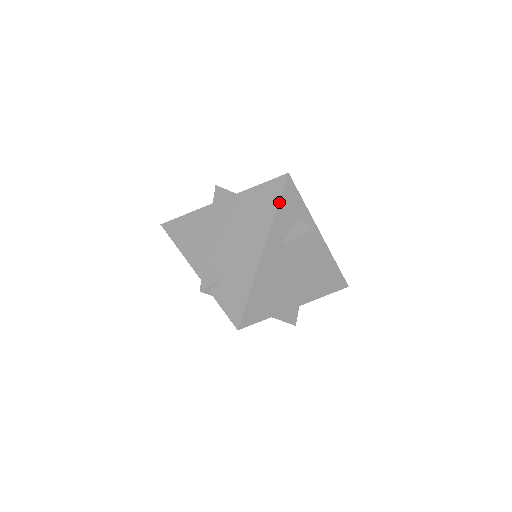
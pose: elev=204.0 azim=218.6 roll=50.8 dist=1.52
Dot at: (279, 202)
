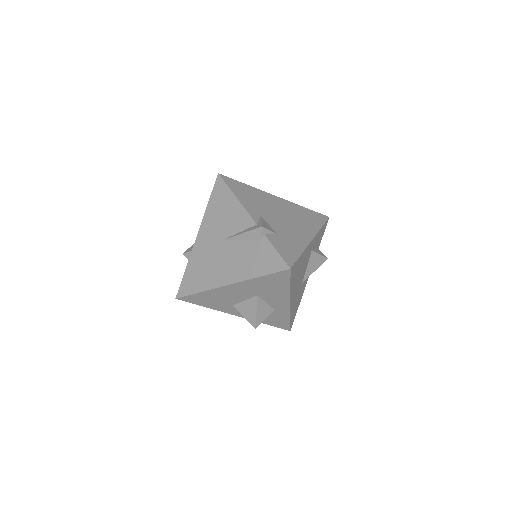
Dot at: (323, 225)
